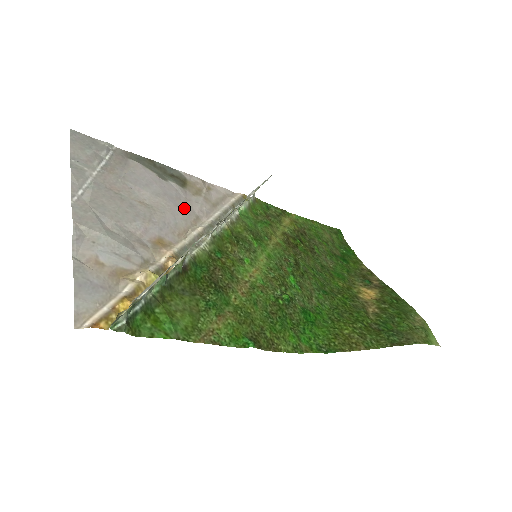
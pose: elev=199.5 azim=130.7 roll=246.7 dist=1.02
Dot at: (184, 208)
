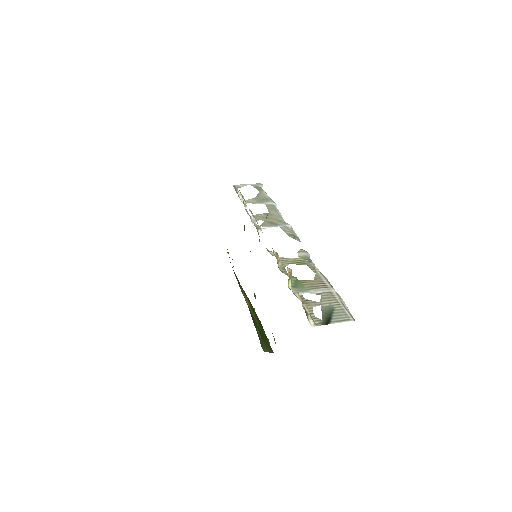
Dot at: occluded
